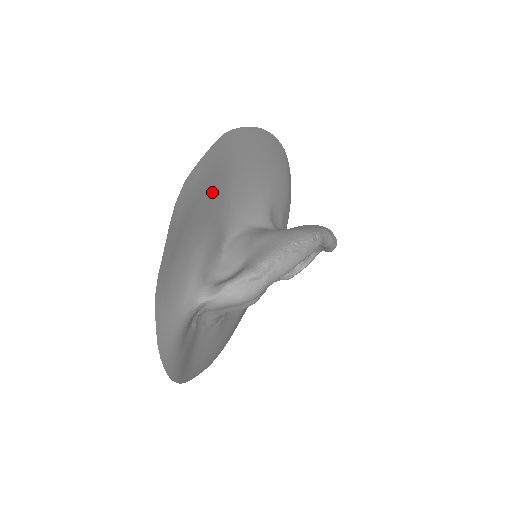
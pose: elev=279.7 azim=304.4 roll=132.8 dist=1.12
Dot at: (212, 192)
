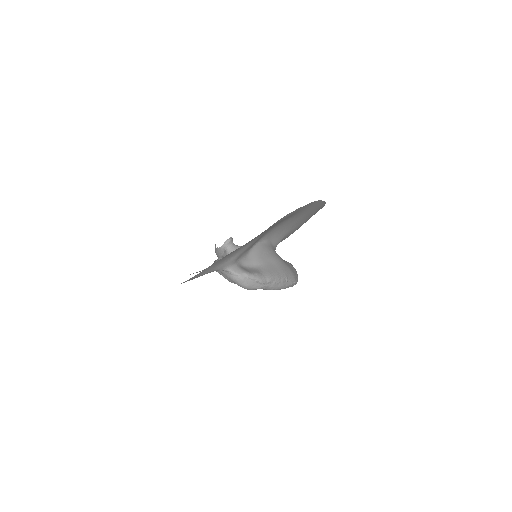
Dot at: (281, 221)
